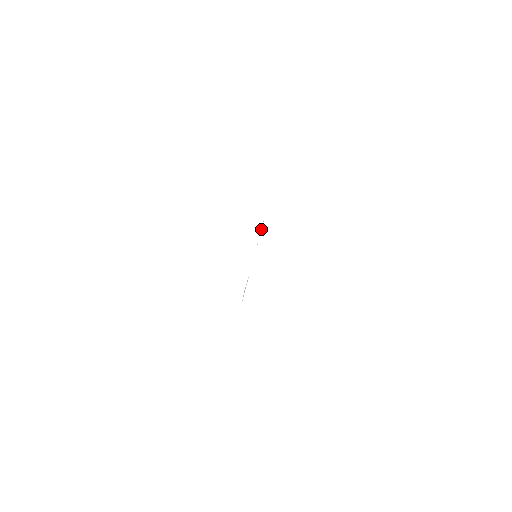
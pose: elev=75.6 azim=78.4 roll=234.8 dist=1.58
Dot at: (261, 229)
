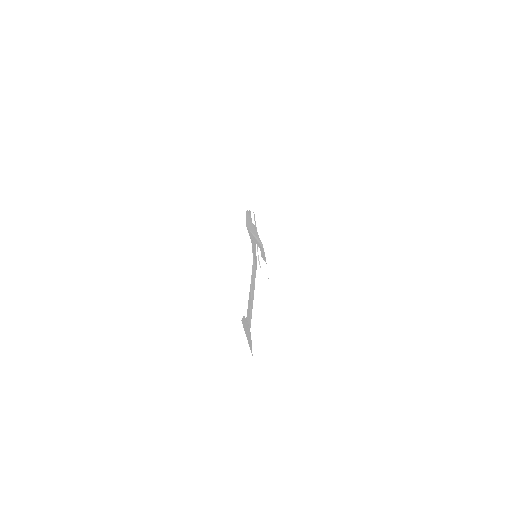
Dot at: (249, 231)
